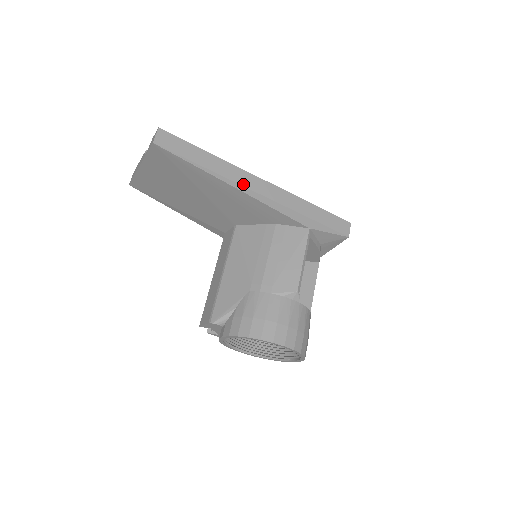
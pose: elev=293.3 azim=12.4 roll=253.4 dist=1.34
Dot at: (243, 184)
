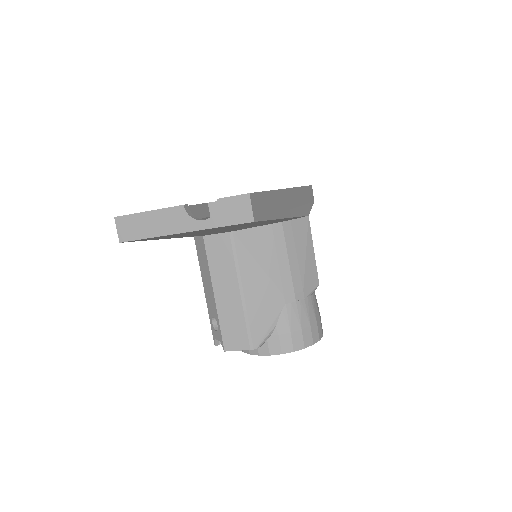
Dot at: (287, 208)
